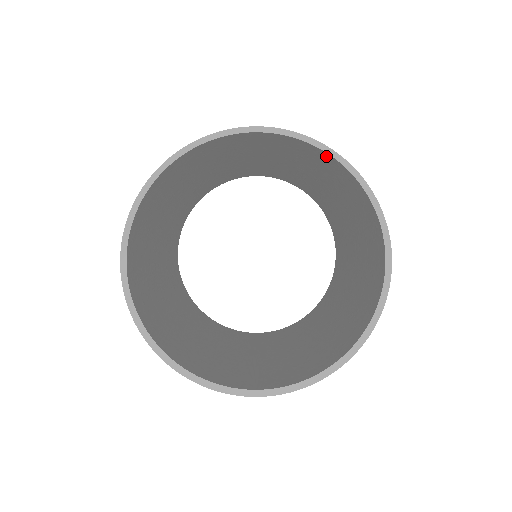
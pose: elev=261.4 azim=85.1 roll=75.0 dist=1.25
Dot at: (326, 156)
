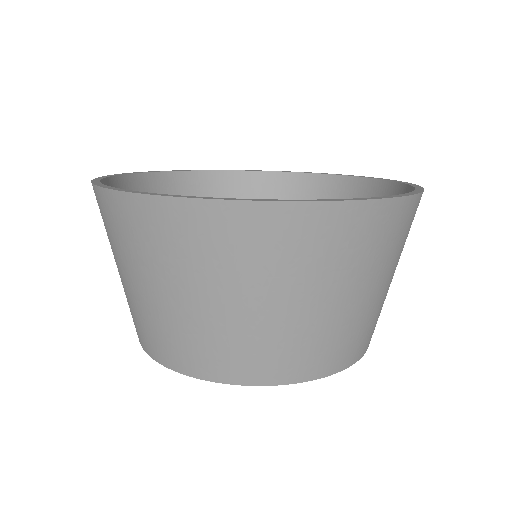
Dot at: (334, 181)
